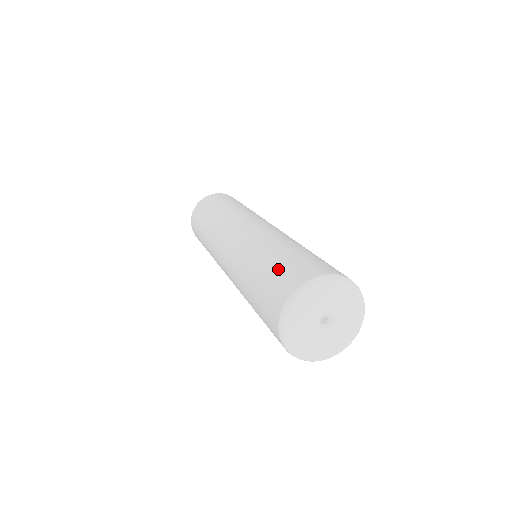
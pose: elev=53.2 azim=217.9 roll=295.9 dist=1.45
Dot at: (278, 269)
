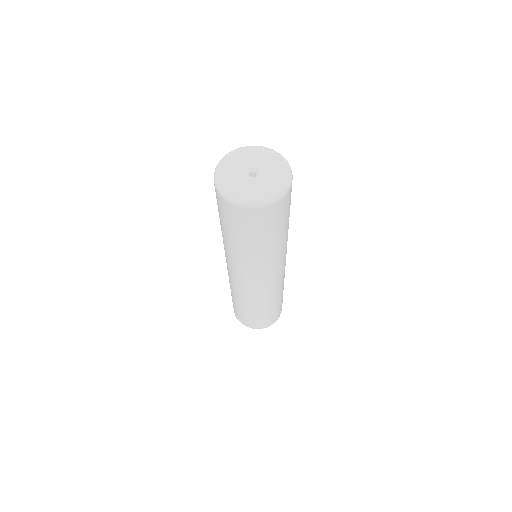
Dot at: occluded
